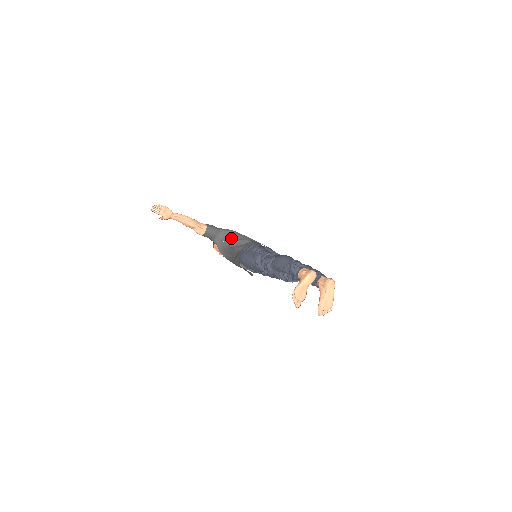
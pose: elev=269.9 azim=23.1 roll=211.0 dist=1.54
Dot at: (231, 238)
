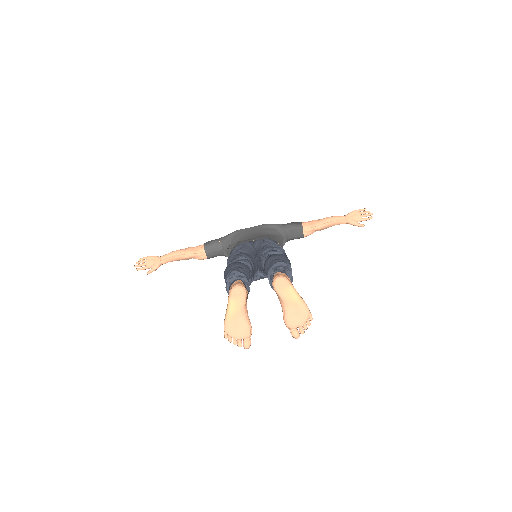
Dot at: (228, 247)
